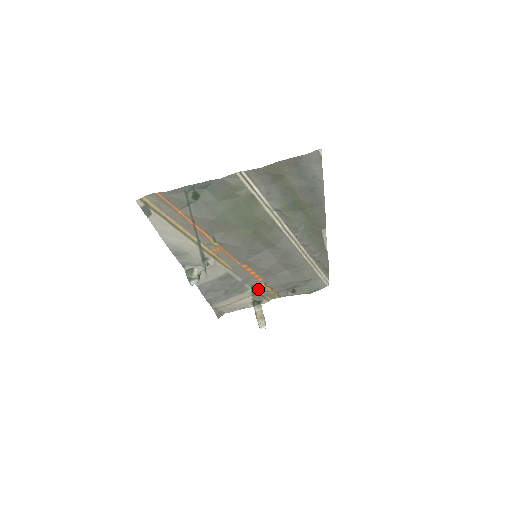
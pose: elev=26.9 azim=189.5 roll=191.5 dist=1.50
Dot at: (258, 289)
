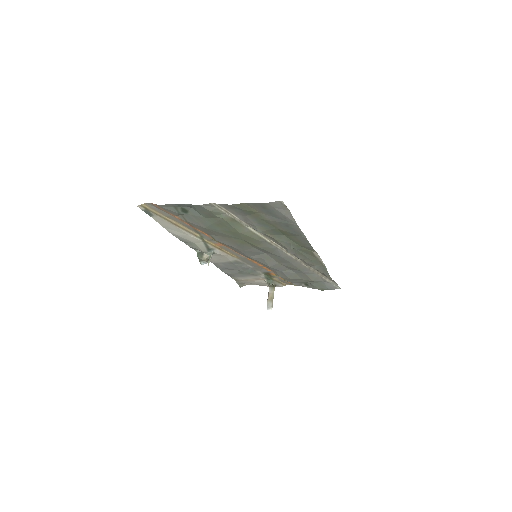
Dot at: (271, 276)
